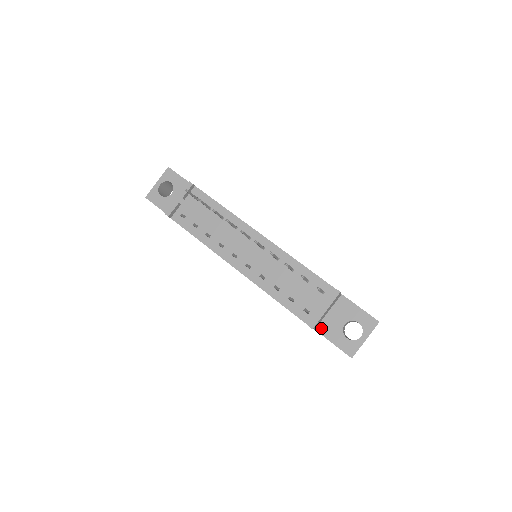
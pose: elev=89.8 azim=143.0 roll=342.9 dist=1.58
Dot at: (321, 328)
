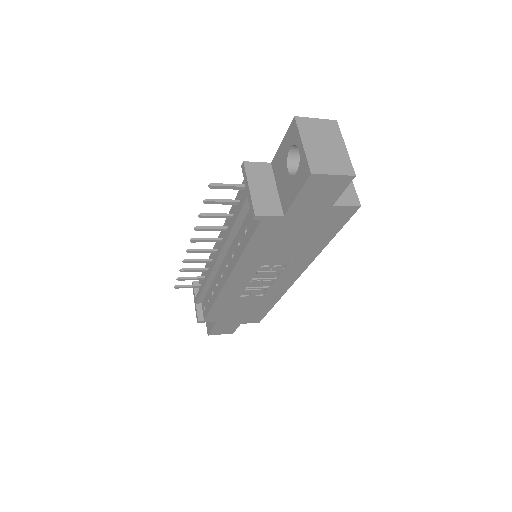
Dot at: (284, 206)
